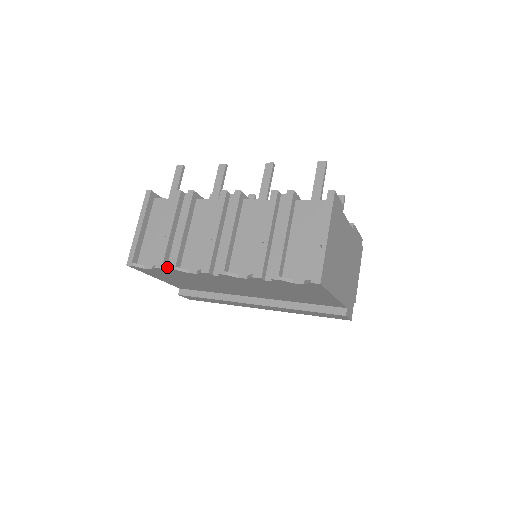
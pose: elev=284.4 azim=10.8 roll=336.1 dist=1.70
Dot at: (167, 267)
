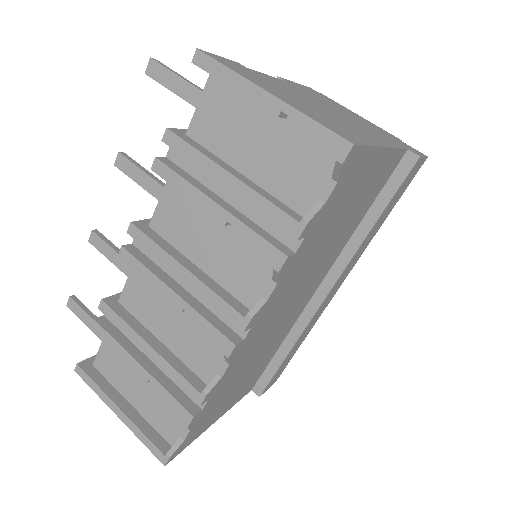
Dot at: (197, 405)
